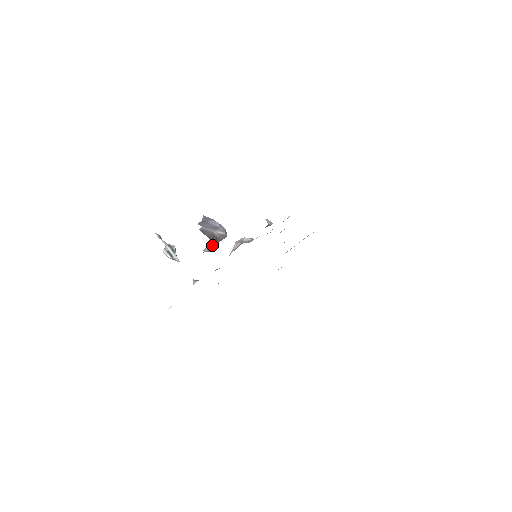
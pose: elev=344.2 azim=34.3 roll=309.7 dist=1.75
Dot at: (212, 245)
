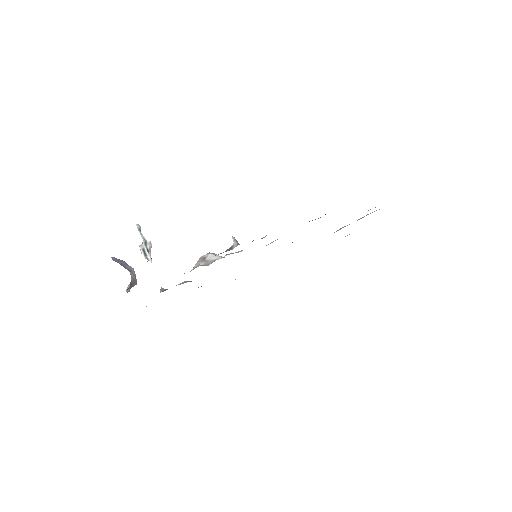
Dot at: occluded
